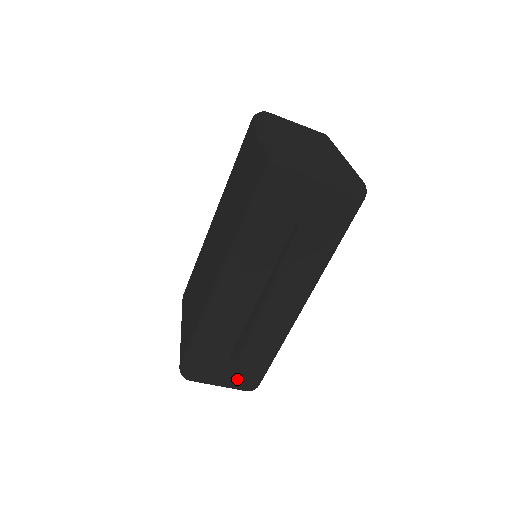
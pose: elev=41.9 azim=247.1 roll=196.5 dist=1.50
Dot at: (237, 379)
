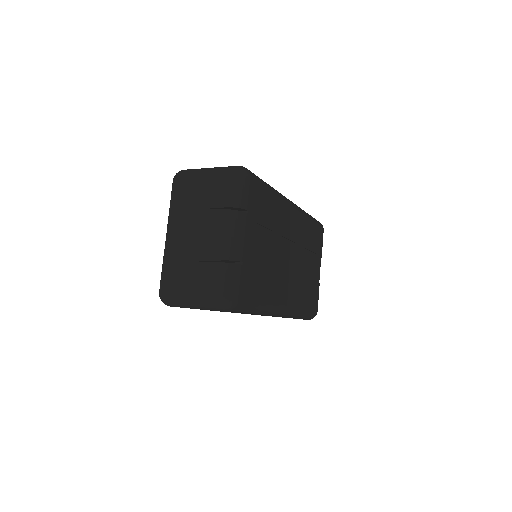
Dot at: occluded
